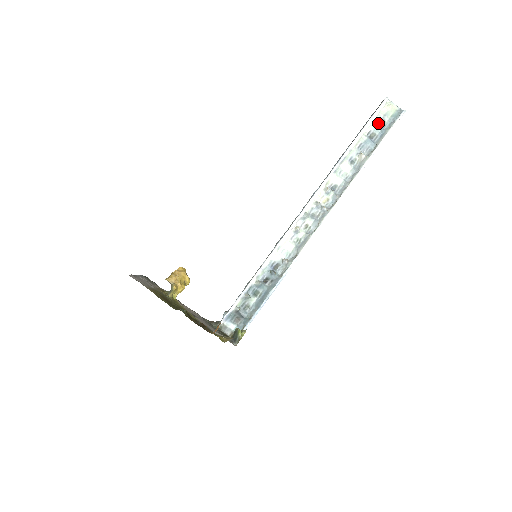
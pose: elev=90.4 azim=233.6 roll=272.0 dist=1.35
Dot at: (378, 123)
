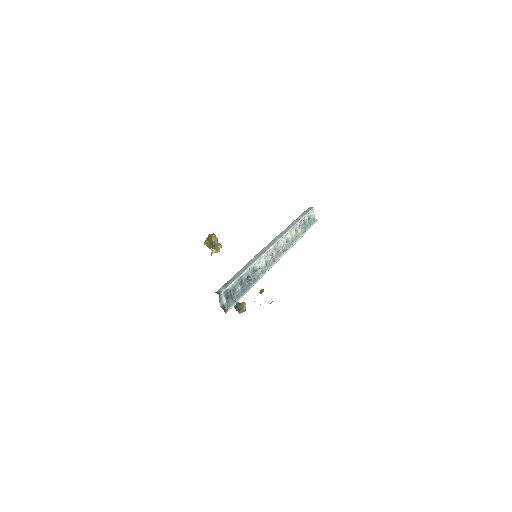
Dot at: (308, 218)
